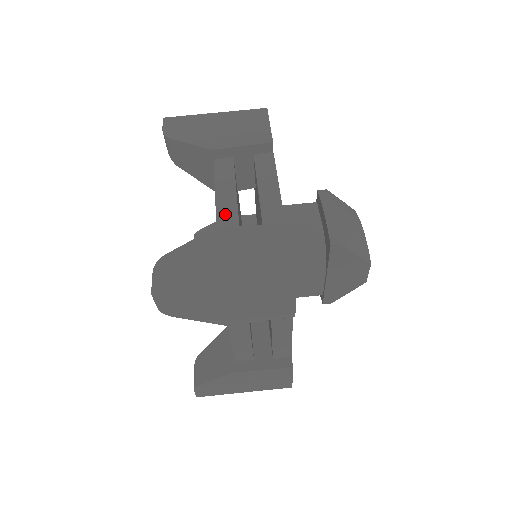
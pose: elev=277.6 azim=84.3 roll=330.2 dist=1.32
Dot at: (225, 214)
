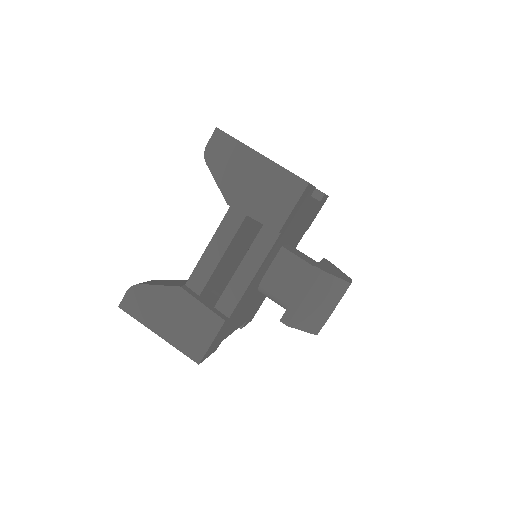
Dot at: (202, 270)
